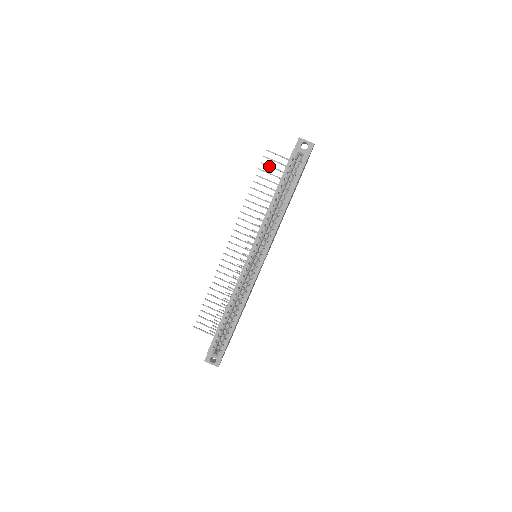
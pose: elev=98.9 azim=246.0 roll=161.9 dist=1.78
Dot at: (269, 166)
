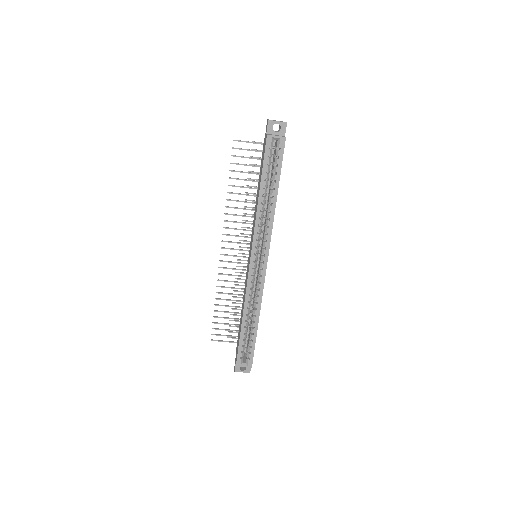
Dot at: (241, 157)
